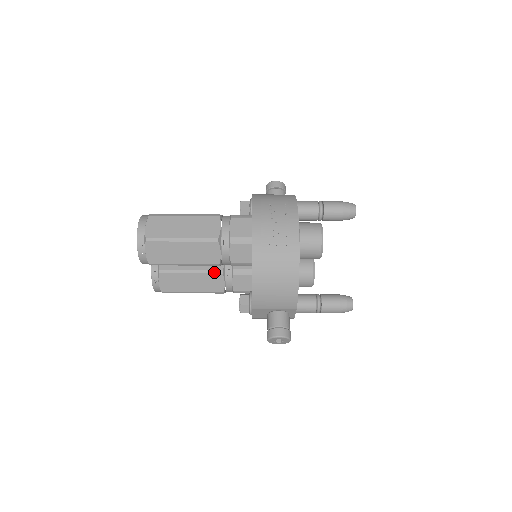
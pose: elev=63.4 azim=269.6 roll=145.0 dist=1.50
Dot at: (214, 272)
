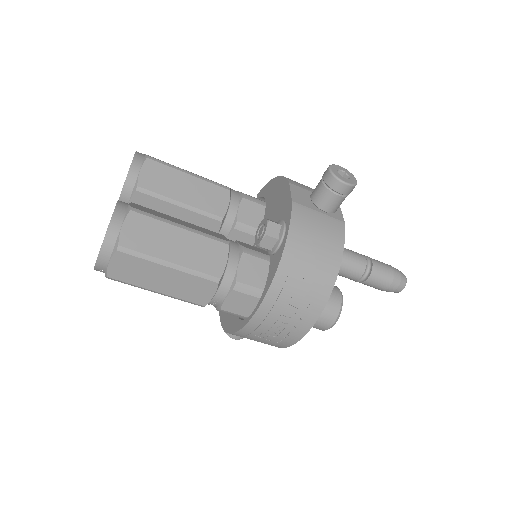
Dot at: occluded
